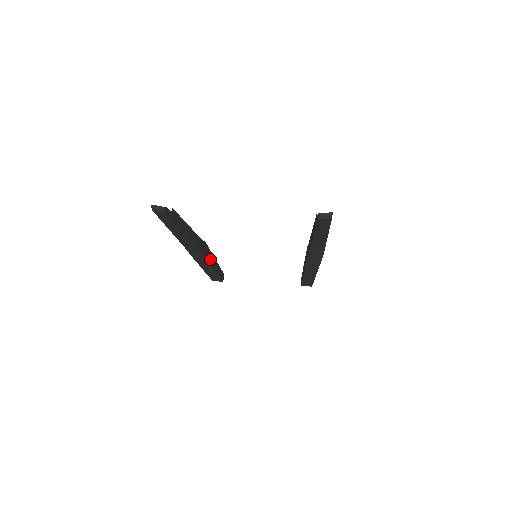
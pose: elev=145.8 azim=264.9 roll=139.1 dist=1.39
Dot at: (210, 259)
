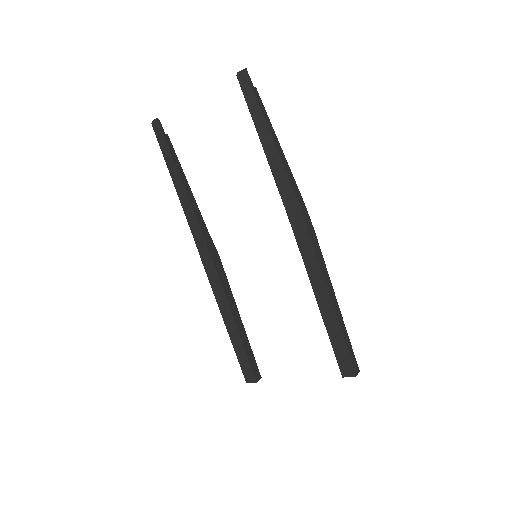
Dot at: (225, 289)
